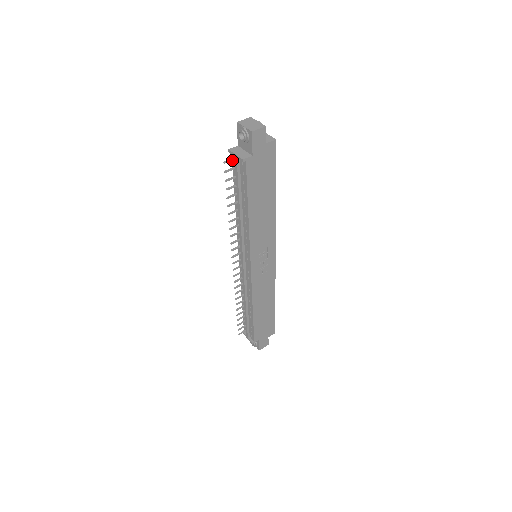
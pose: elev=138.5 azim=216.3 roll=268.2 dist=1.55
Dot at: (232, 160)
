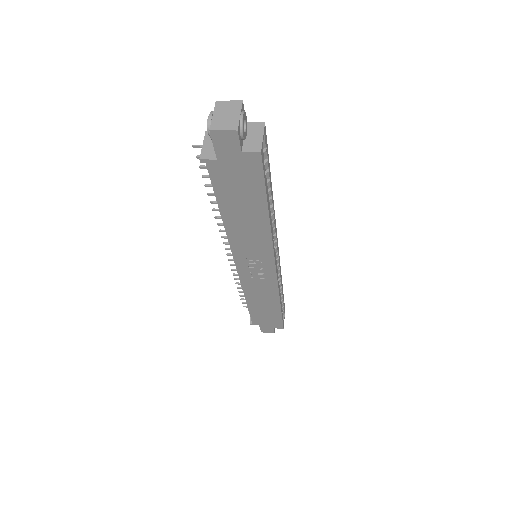
Dot at: occluded
